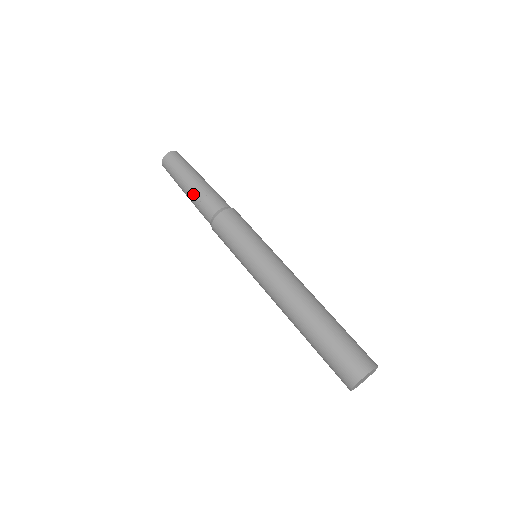
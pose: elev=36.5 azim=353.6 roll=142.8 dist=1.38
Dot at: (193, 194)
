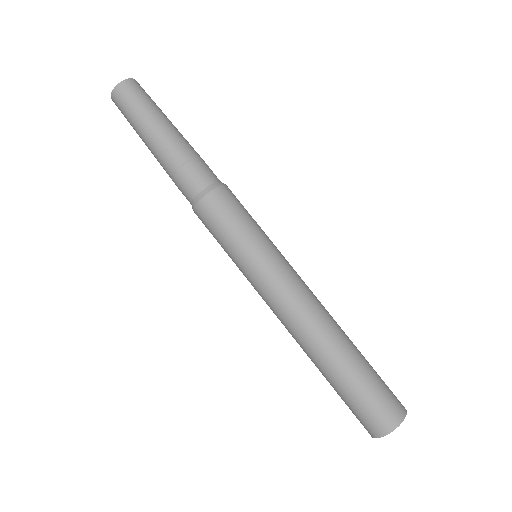
Dot at: occluded
